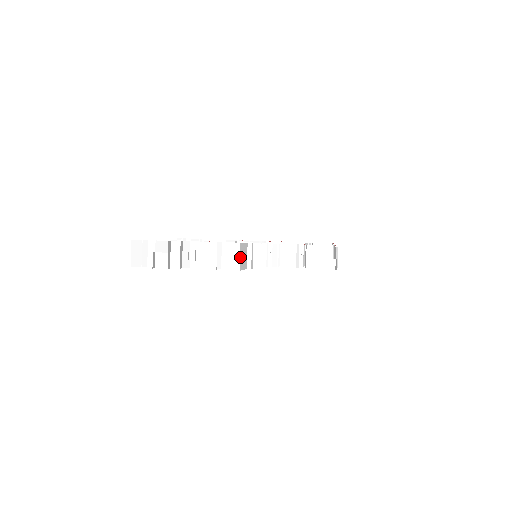
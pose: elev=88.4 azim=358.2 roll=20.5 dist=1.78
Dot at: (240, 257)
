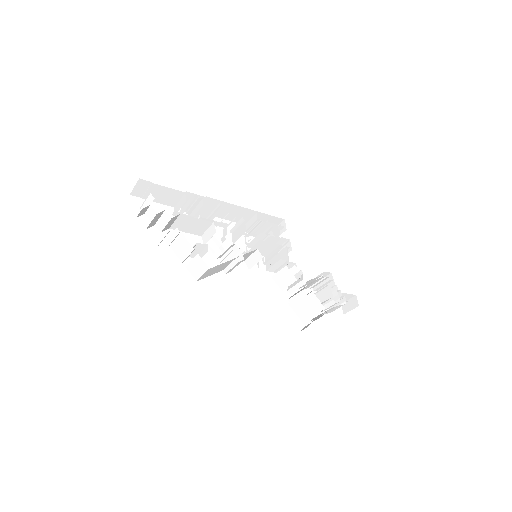
Dot at: (204, 274)
